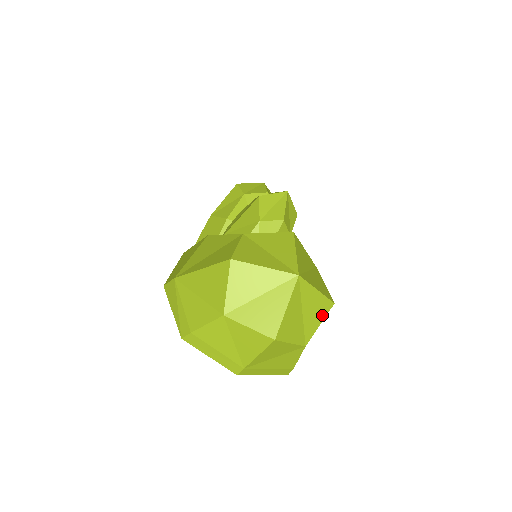
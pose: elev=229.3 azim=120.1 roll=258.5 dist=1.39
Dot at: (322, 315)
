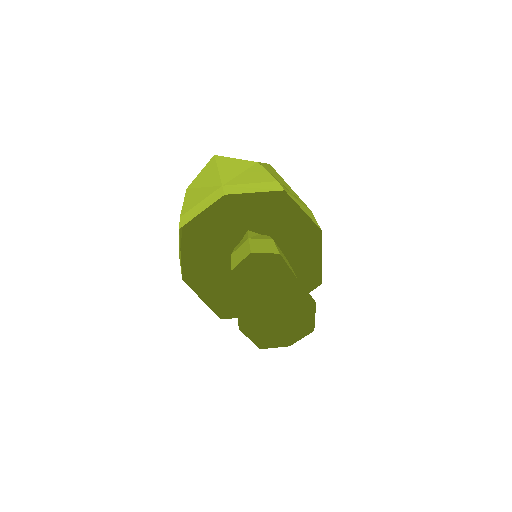
Dot at: occluded
